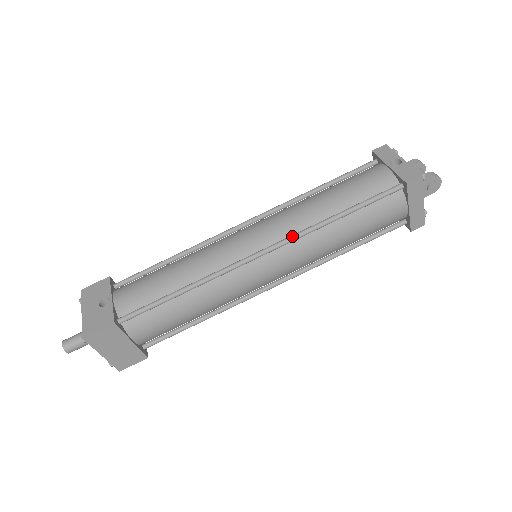
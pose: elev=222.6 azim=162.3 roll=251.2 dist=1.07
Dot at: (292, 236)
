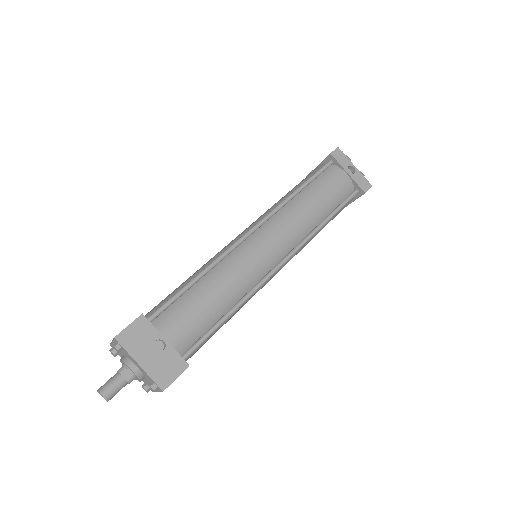
Dot at: (301, 245)
